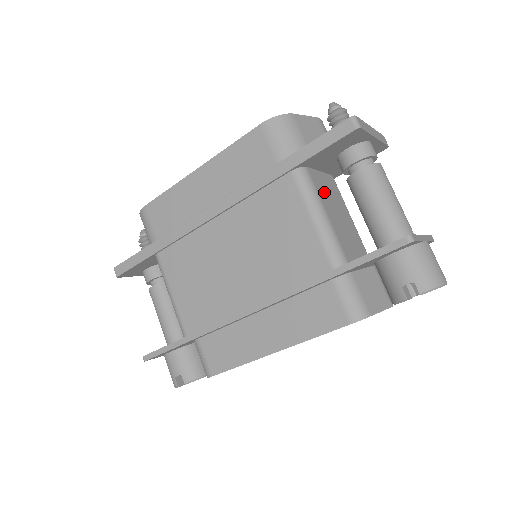
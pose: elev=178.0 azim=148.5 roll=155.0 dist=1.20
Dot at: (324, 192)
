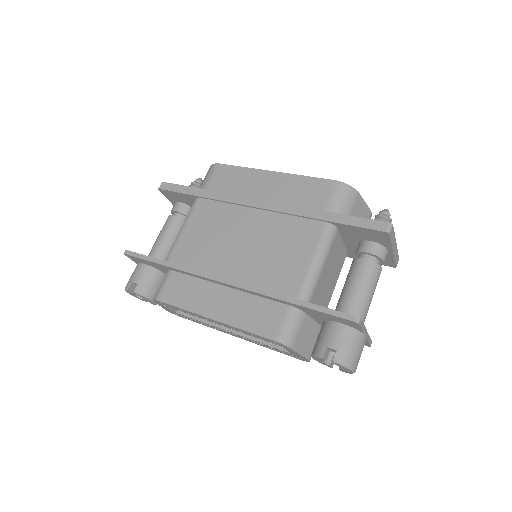
Dot at: (334, 254)
